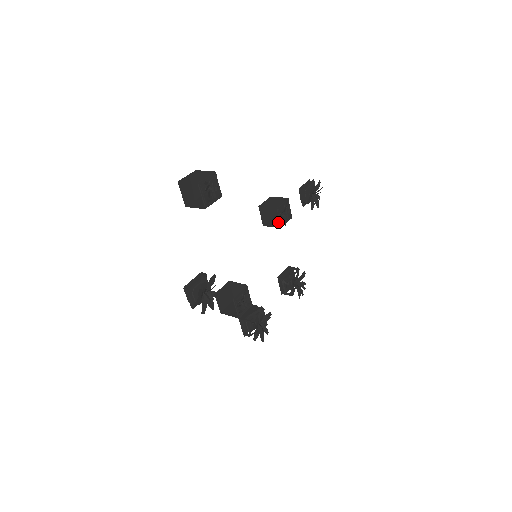
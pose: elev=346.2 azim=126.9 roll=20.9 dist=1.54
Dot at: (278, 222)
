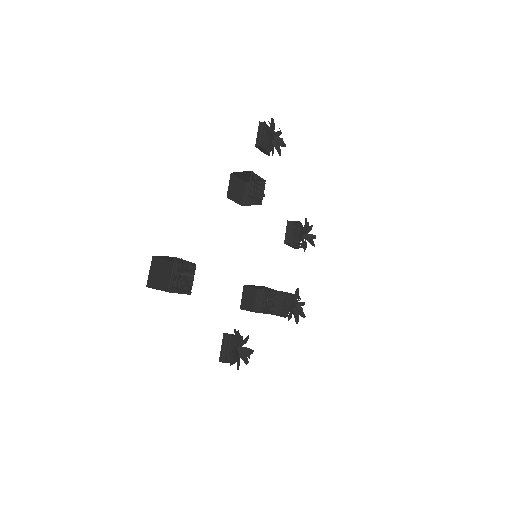
Dot at: occluded
